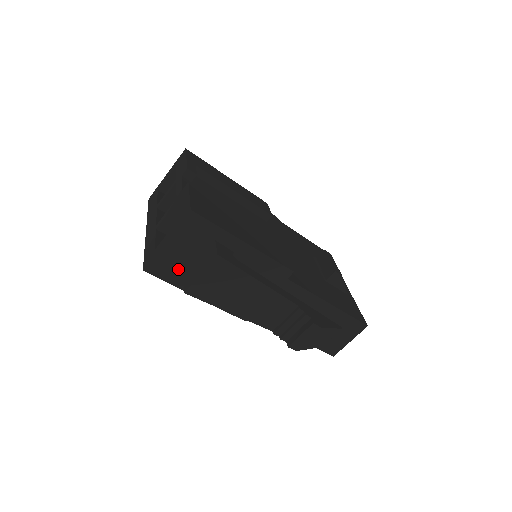
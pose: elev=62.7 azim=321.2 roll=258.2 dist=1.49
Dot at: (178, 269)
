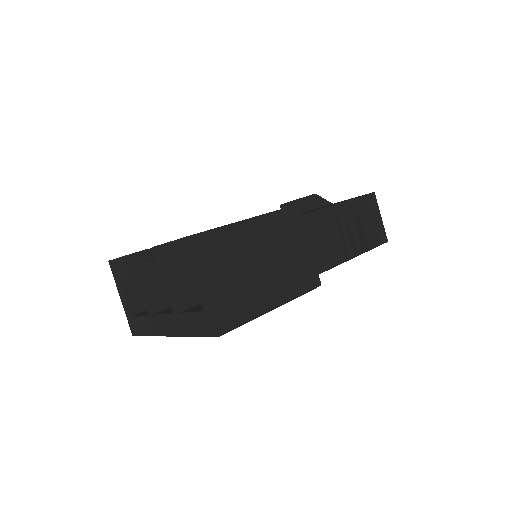
Dot at: (238, 301)
